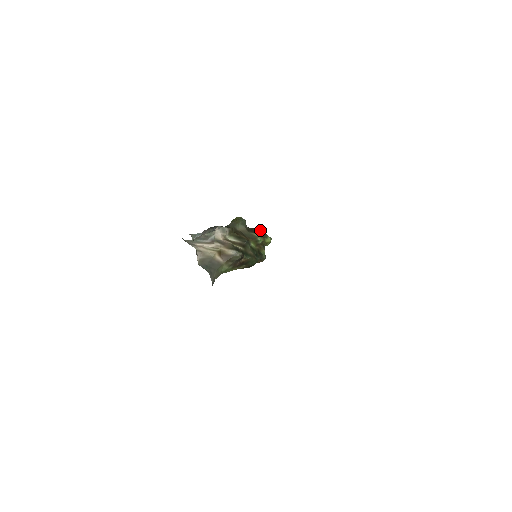
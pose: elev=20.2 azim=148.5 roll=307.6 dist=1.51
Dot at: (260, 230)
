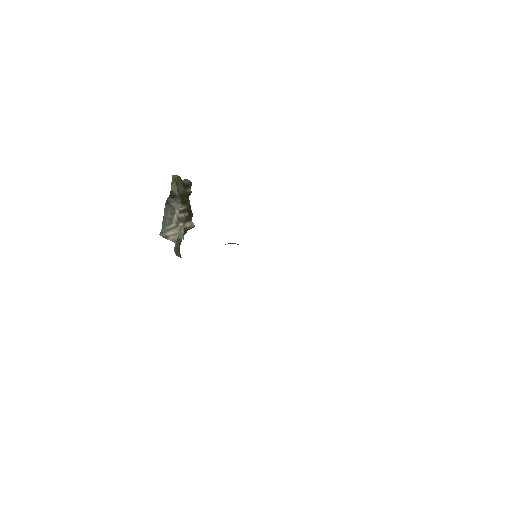
Dot at: (188, 181)
